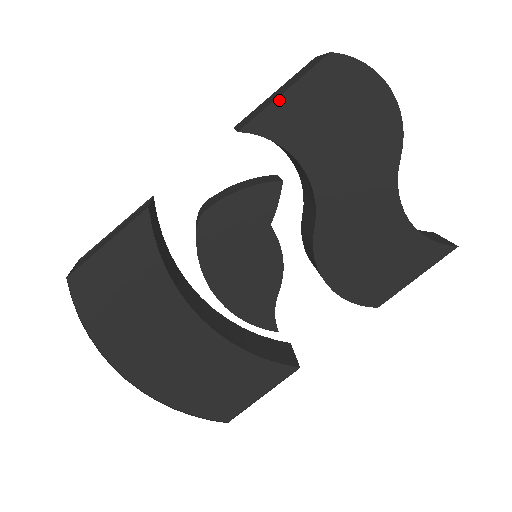
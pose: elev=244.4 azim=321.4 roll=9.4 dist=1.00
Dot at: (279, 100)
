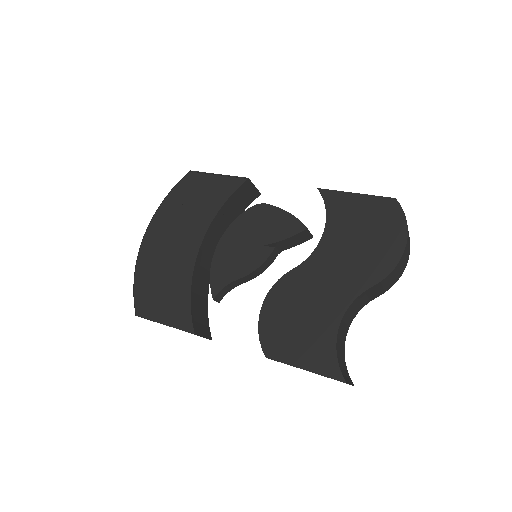
Dot at: (349, 194)
